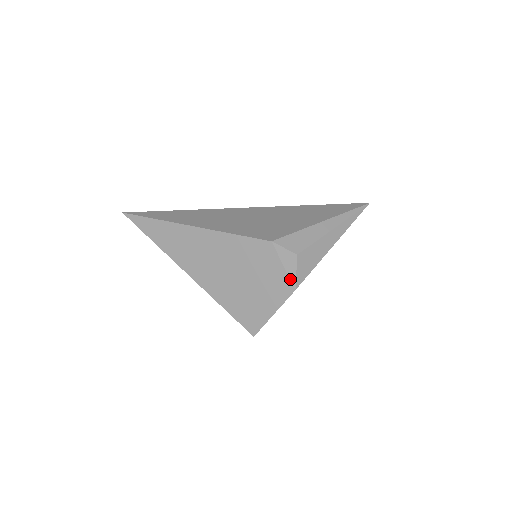
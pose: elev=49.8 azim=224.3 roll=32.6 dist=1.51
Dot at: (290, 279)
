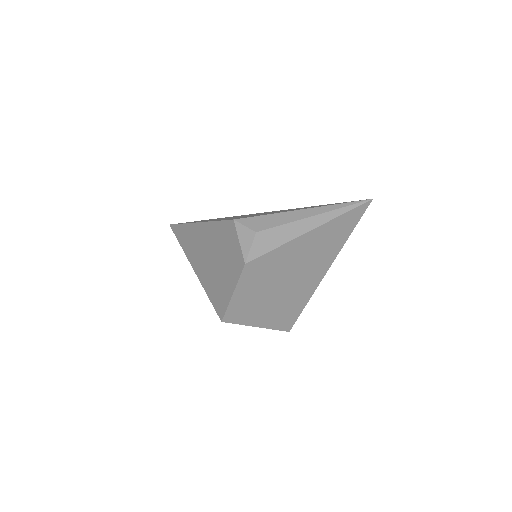
Dot at: (242, 253)
